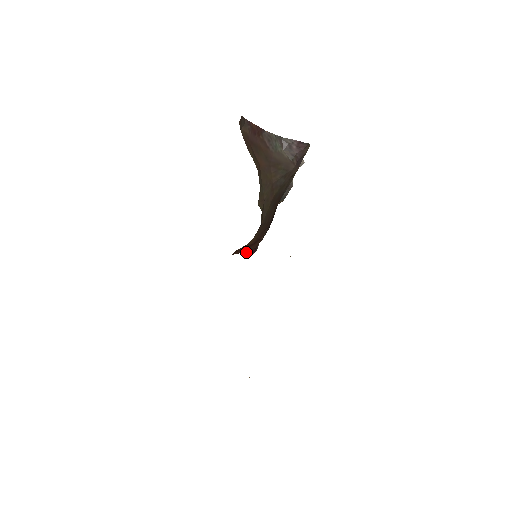
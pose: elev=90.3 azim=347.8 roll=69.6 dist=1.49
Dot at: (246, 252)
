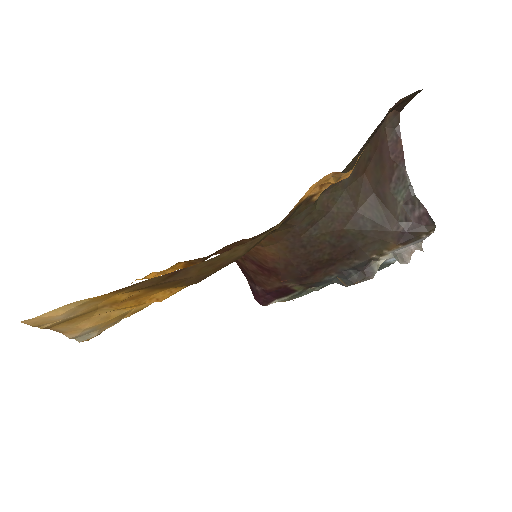
Dot at: (255, 285)
